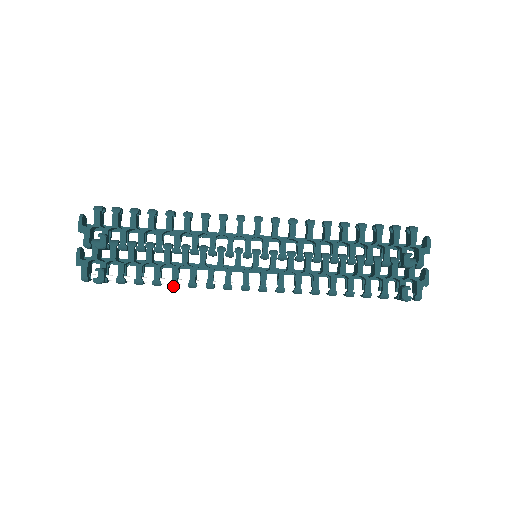
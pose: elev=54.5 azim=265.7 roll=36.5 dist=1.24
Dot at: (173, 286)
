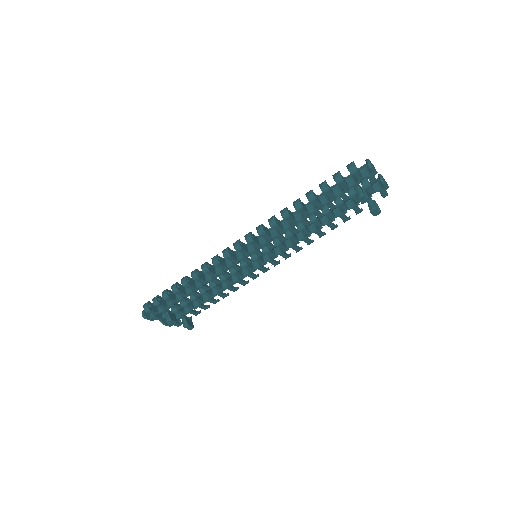
Dot at: (226, 296)
